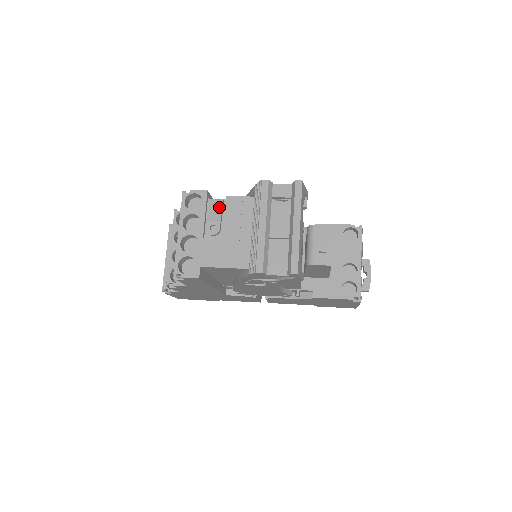
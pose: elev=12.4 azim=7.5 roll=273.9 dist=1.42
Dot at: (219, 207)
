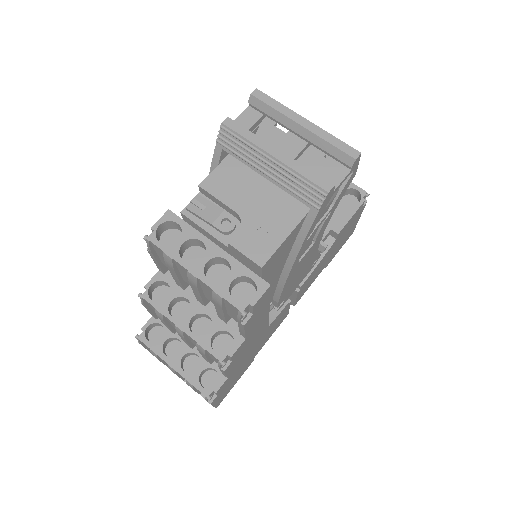
Dot at: (204, 203)
